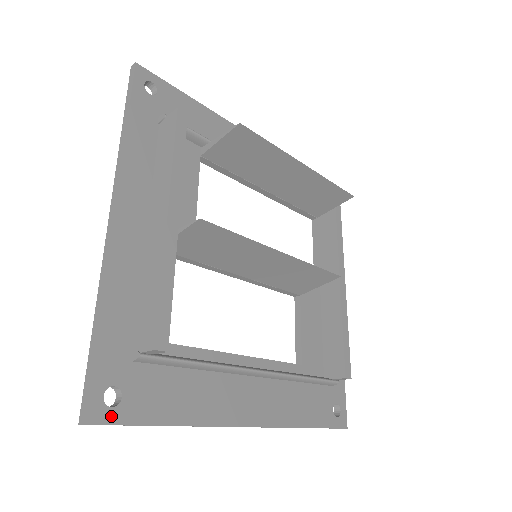
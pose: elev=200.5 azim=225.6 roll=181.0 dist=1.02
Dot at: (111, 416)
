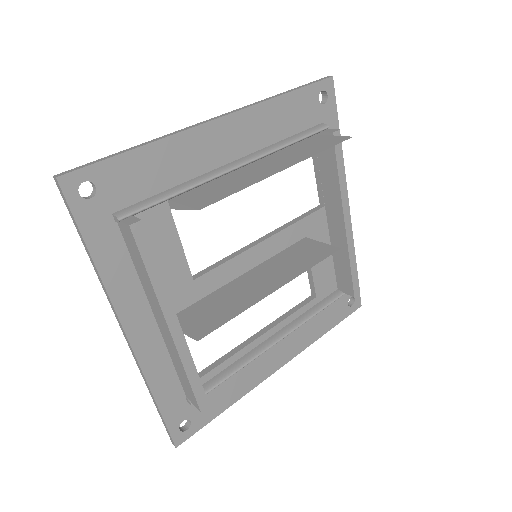
Dot at: (189, 433)
